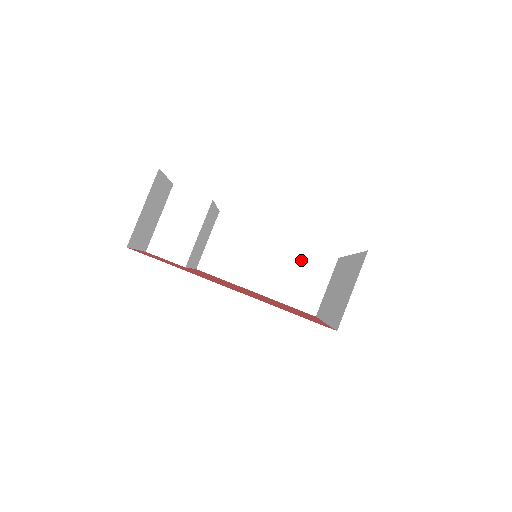
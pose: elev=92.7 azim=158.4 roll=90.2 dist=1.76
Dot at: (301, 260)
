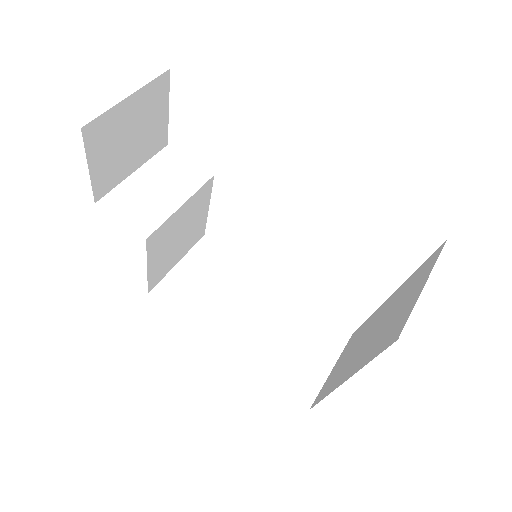
Dot at: (300, 323)
